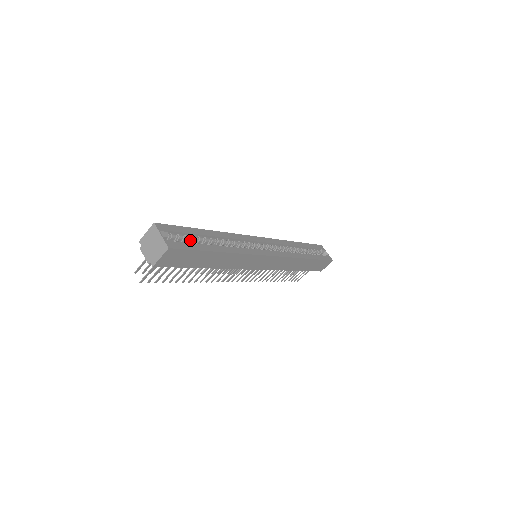
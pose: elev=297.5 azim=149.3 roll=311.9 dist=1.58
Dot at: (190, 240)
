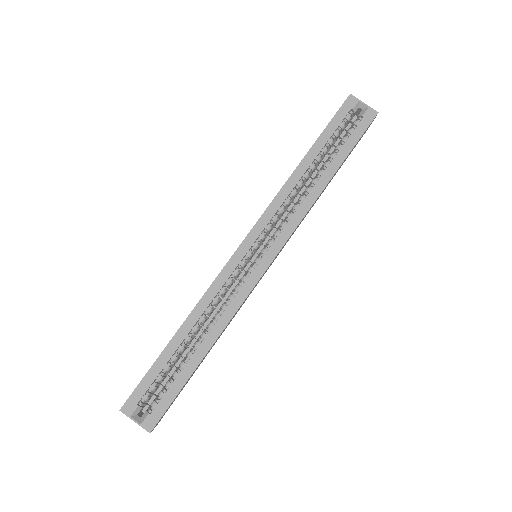
Dot at: (166, 372)
